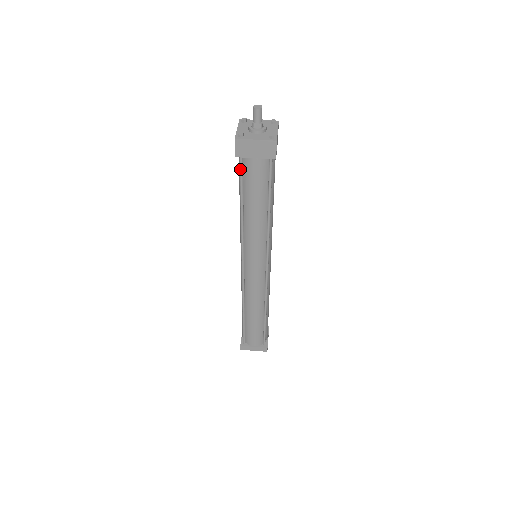
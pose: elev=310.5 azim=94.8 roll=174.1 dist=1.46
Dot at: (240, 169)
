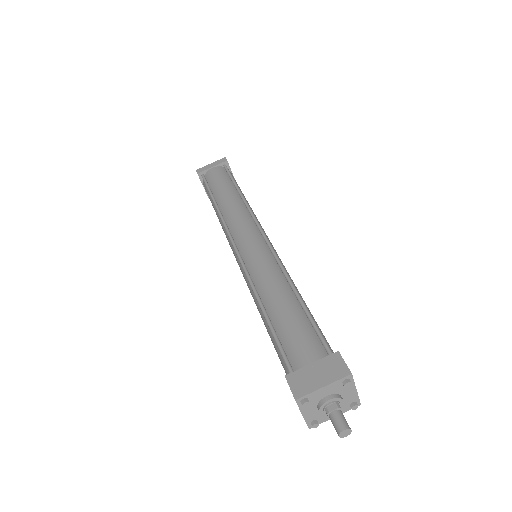
Dot at: occluded
